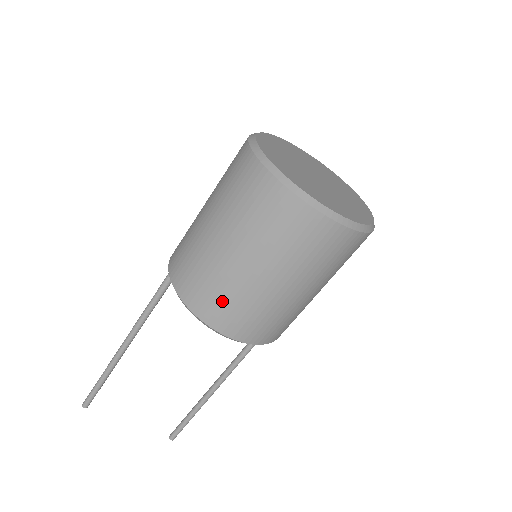
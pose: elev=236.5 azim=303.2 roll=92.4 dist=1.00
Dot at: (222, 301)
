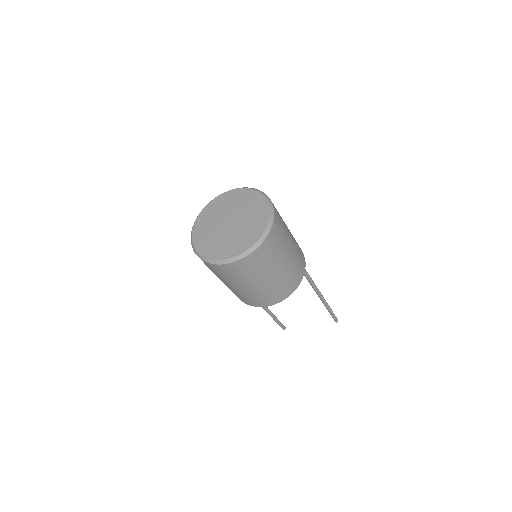
Dot at: (247, 299)
